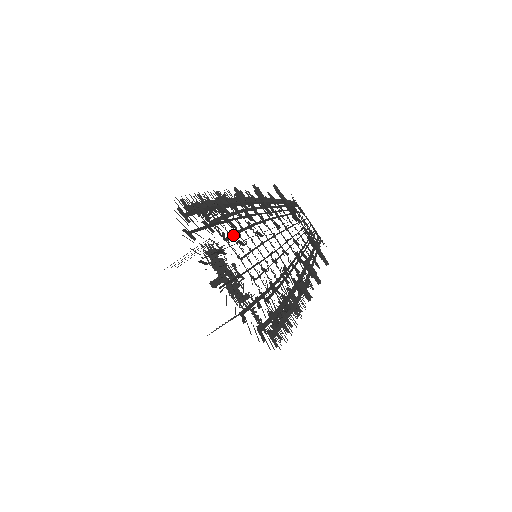
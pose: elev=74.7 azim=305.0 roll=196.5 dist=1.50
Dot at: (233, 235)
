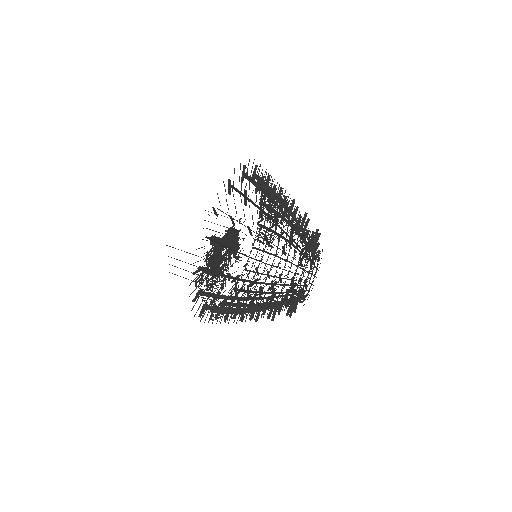
Dot at: (253, 271)
